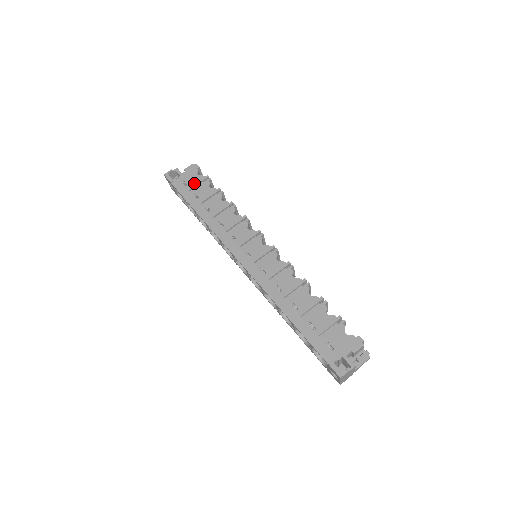
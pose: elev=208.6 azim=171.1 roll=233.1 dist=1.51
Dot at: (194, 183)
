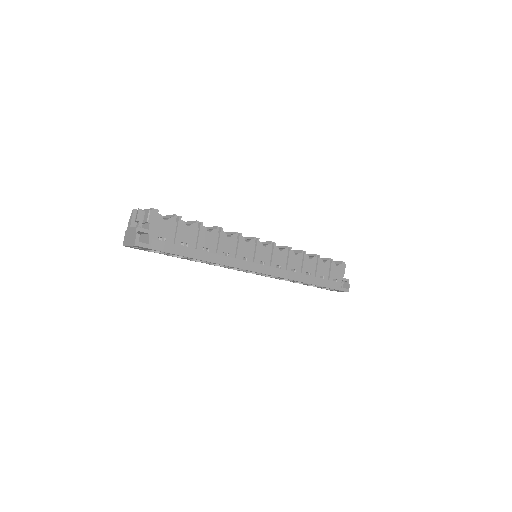
Dot at: (170, 232)
